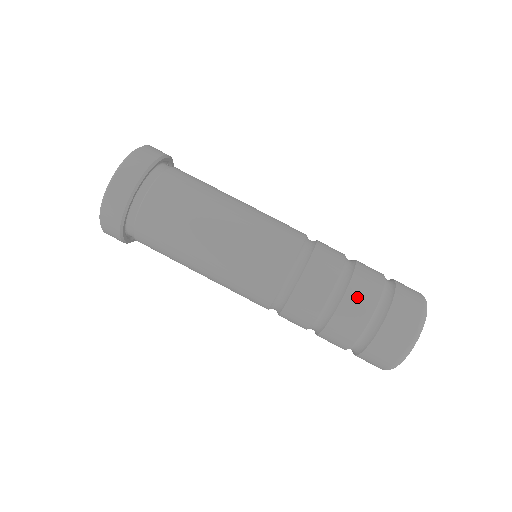
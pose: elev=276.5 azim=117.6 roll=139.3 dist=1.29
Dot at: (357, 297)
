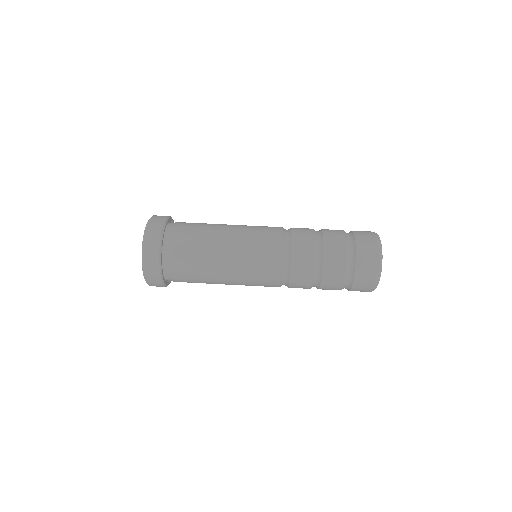
Dot at: (332, 263)
